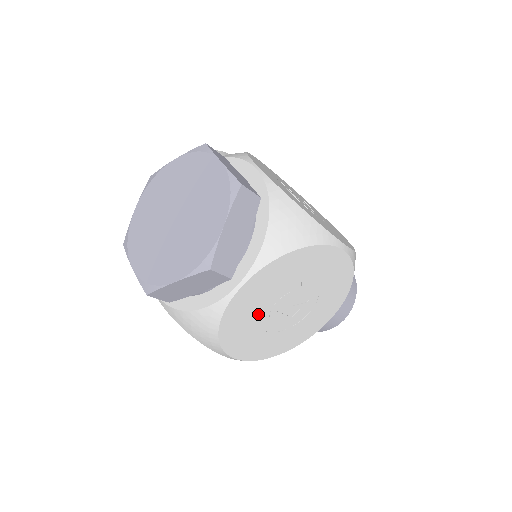
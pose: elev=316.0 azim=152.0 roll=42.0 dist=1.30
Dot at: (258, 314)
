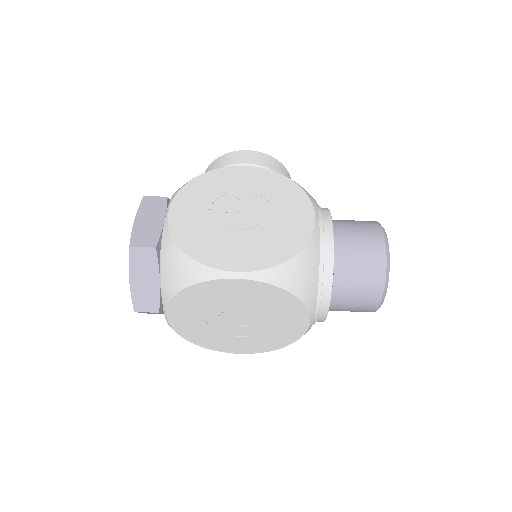
Dot at: (211, 329)
